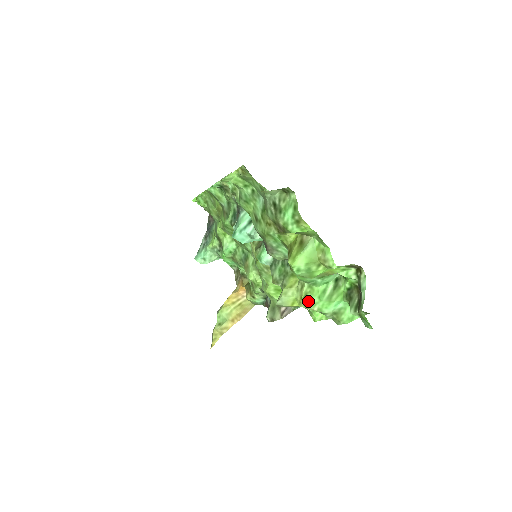
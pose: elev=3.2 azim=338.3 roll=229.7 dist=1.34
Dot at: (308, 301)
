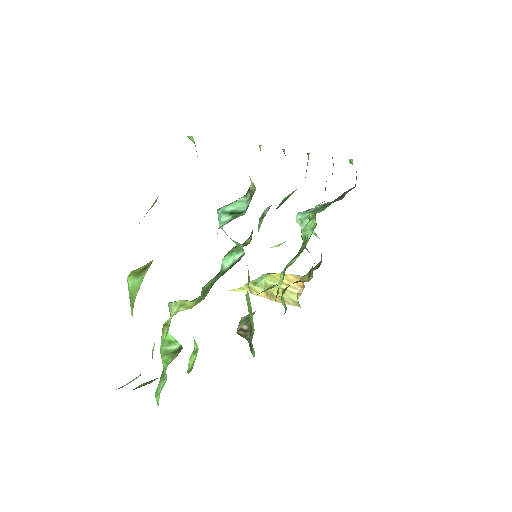
Dot at: (164, 332)
